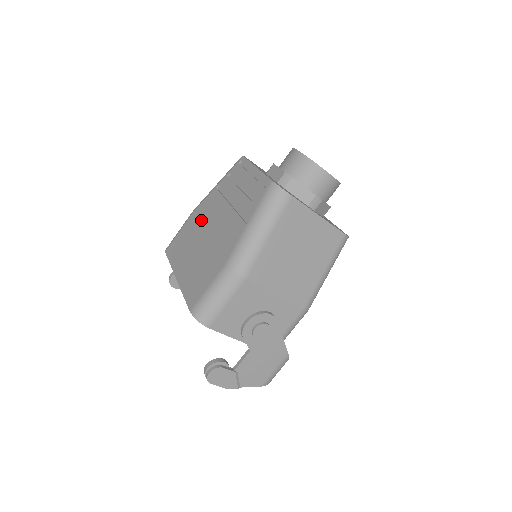
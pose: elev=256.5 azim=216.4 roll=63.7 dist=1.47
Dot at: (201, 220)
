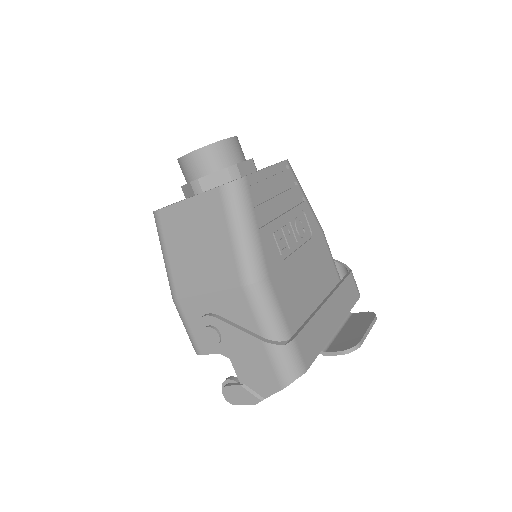
Dot at: occluded
